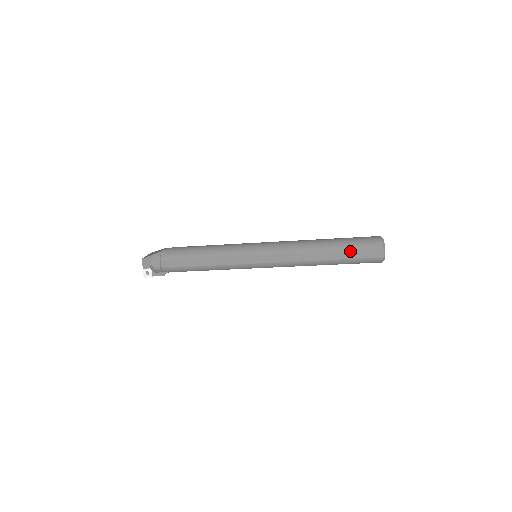
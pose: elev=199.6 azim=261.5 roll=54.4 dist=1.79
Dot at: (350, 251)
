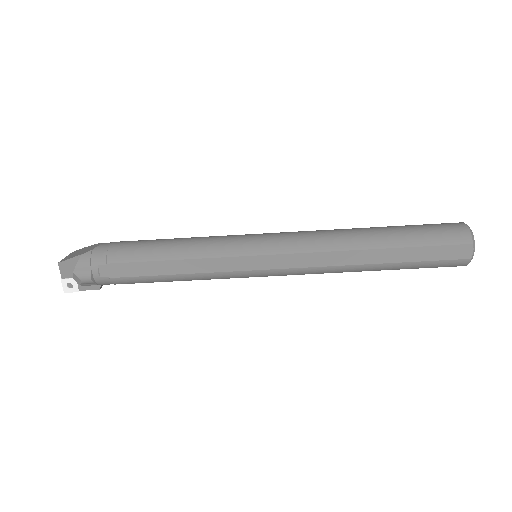
Dot at: (418, 248)
